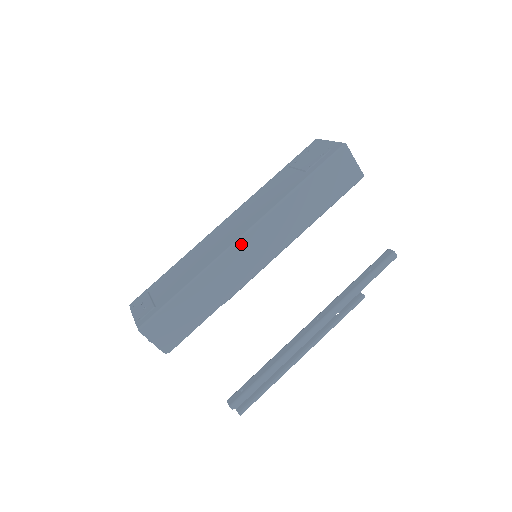
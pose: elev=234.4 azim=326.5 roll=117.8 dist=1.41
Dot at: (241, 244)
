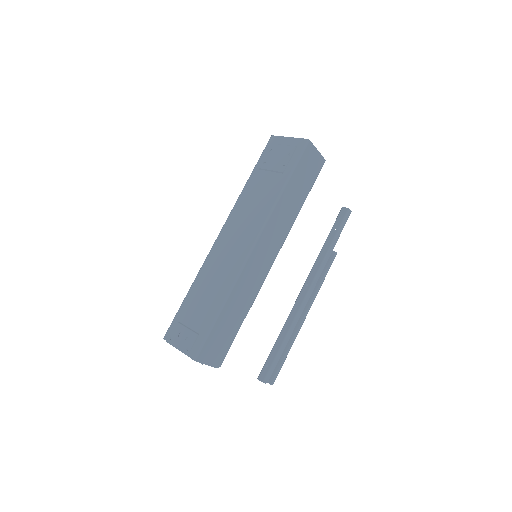
Dot at: (253, 255)
